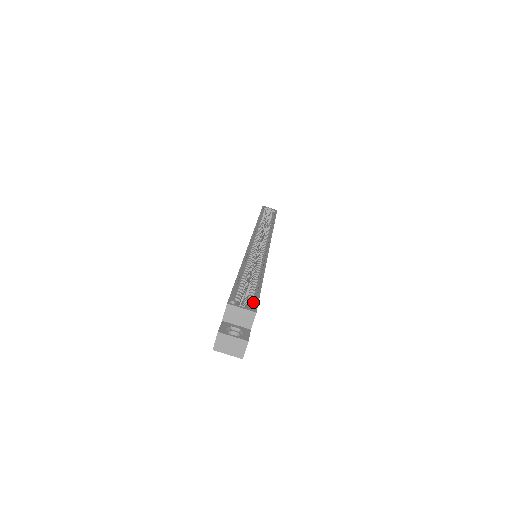
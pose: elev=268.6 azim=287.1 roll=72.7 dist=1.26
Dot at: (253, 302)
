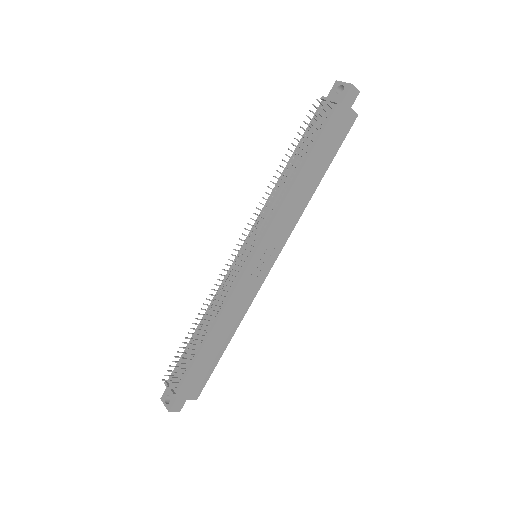
Dot at: (344, 132)
